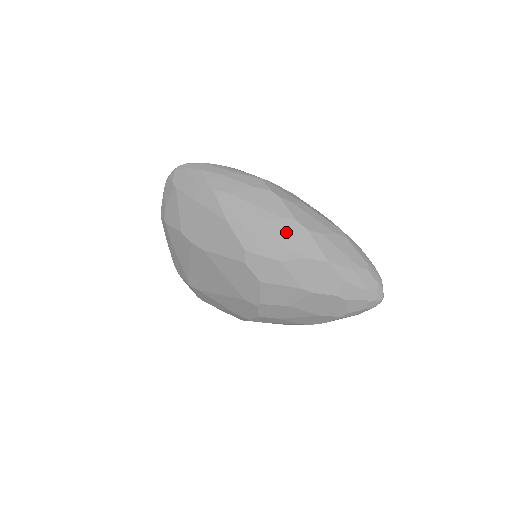
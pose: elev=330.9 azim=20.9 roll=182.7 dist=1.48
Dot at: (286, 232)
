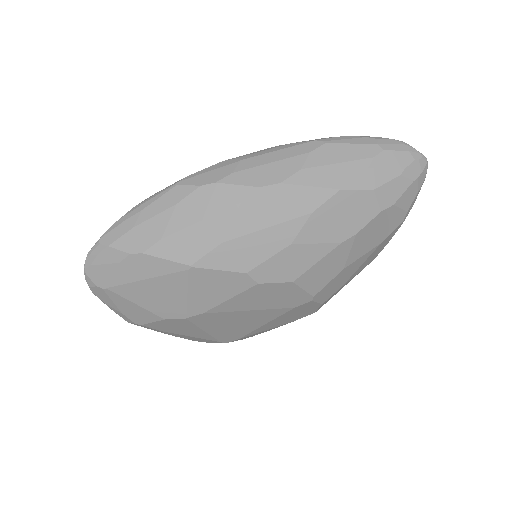
Dot at: (263, 210)
